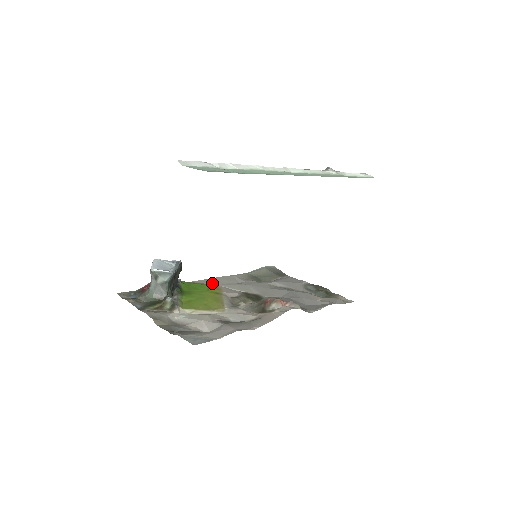
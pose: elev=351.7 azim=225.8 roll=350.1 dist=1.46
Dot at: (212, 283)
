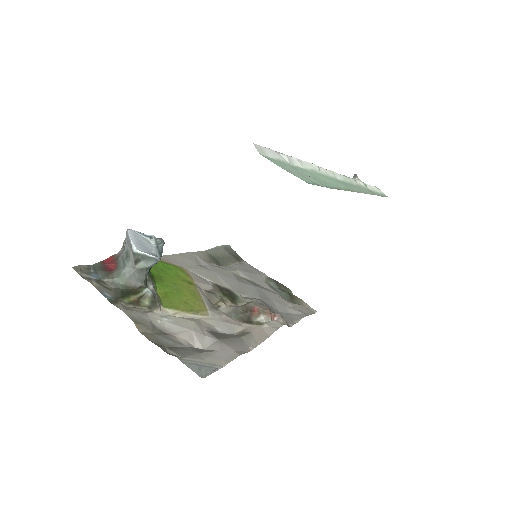
Dot at: (176, 263)
